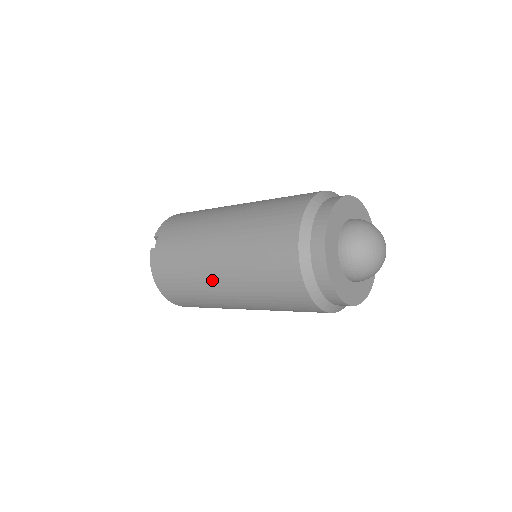
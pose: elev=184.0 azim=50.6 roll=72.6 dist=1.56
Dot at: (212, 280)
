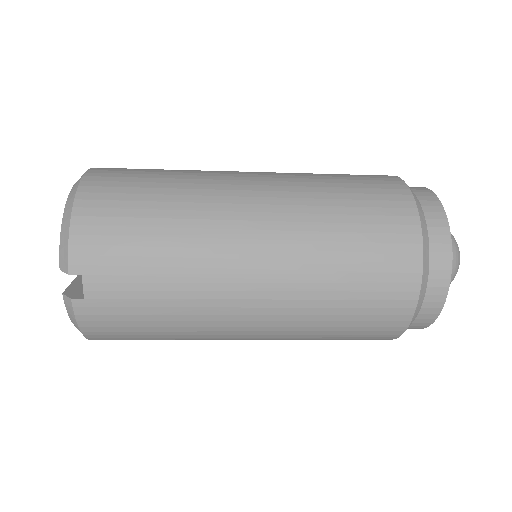
Dot at: (234, 337)
